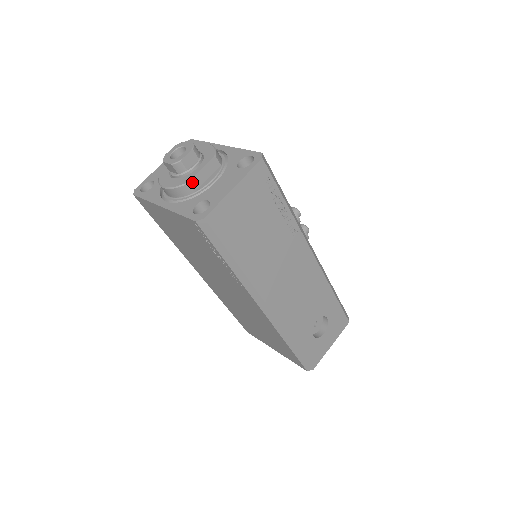
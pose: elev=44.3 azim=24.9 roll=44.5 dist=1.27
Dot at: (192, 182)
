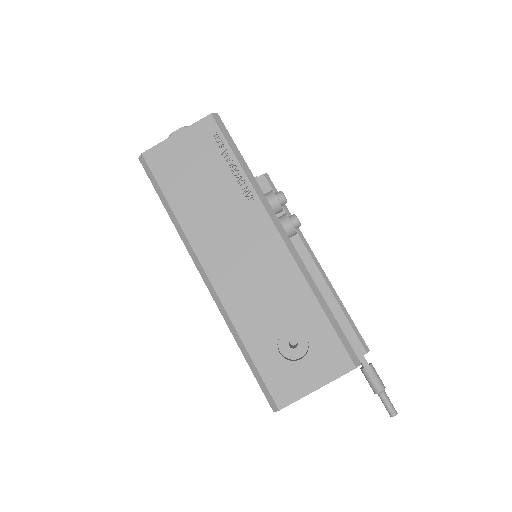
Dot at: occluded
